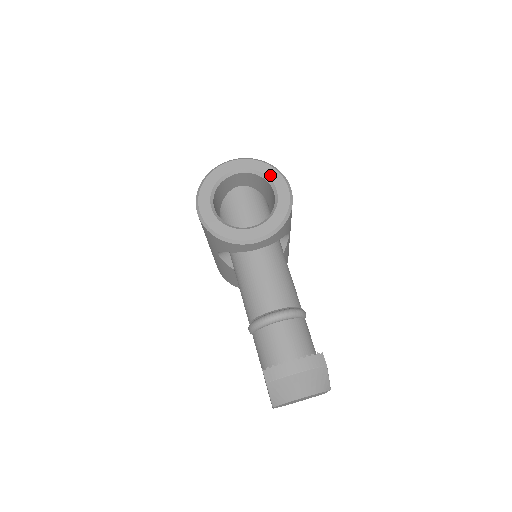
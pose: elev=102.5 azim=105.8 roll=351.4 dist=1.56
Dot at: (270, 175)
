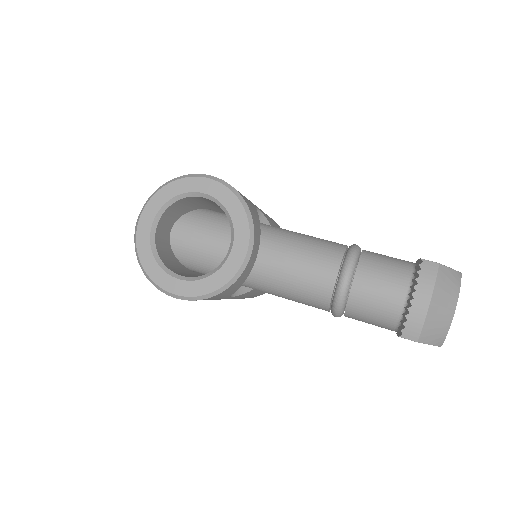
Dot at: (182, 190)
